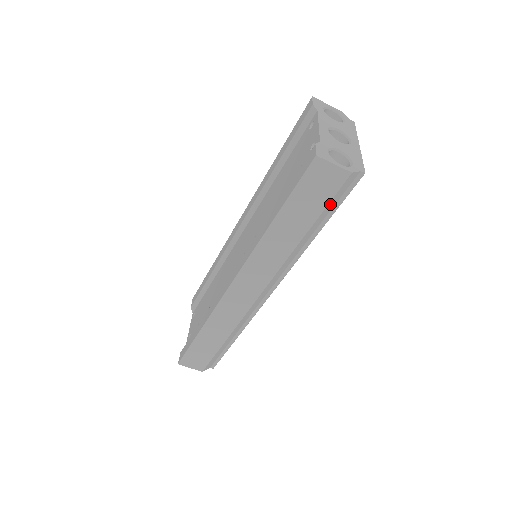
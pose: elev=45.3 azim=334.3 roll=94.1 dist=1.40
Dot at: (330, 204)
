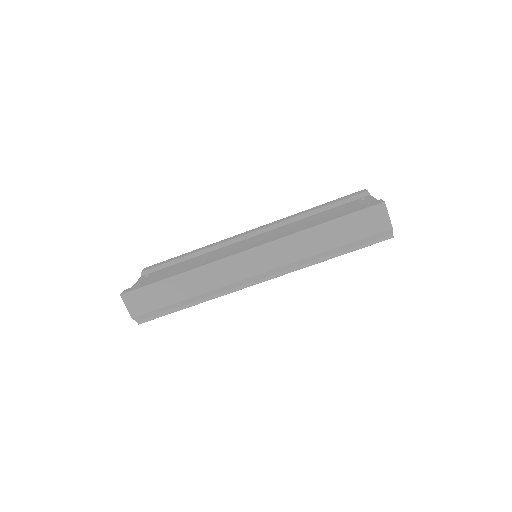
Dot at: (363, 240)
